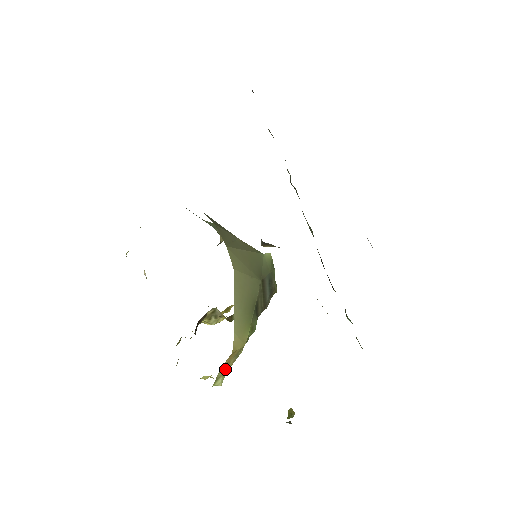
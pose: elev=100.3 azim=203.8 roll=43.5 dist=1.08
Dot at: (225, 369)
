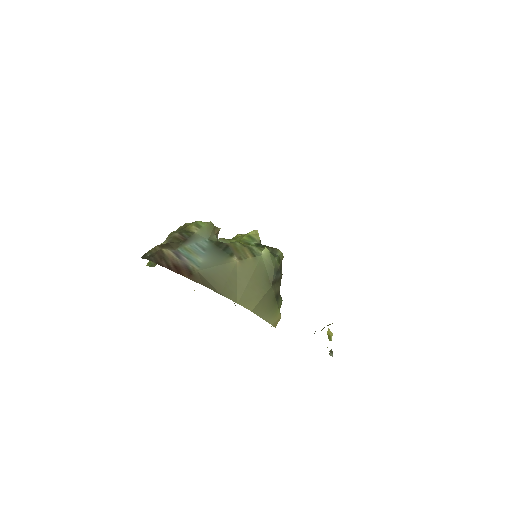
Dot at: occluded
